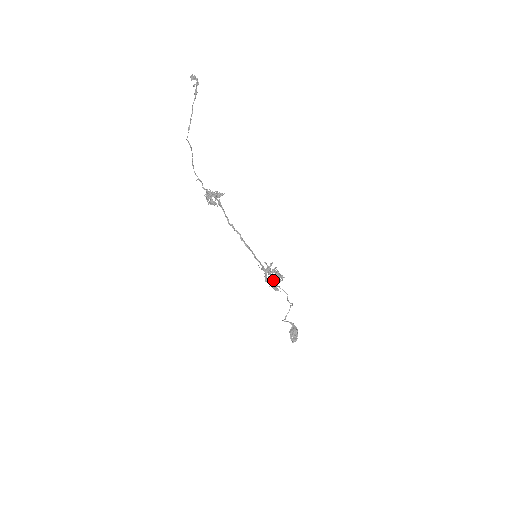
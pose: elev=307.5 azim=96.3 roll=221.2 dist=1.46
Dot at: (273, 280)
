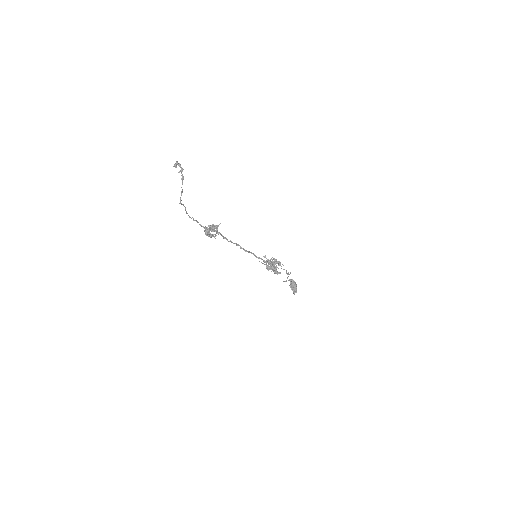
Dot at: (274, 269)
